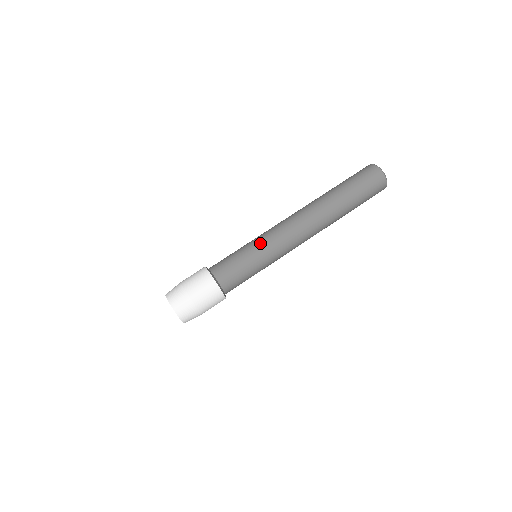
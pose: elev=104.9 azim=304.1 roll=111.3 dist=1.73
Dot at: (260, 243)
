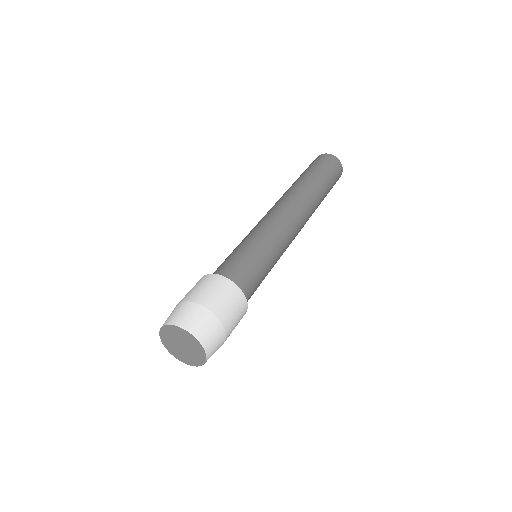
Dot at: (253, 232)
